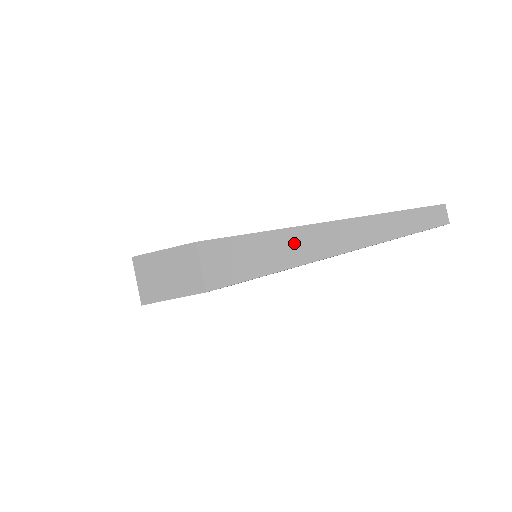
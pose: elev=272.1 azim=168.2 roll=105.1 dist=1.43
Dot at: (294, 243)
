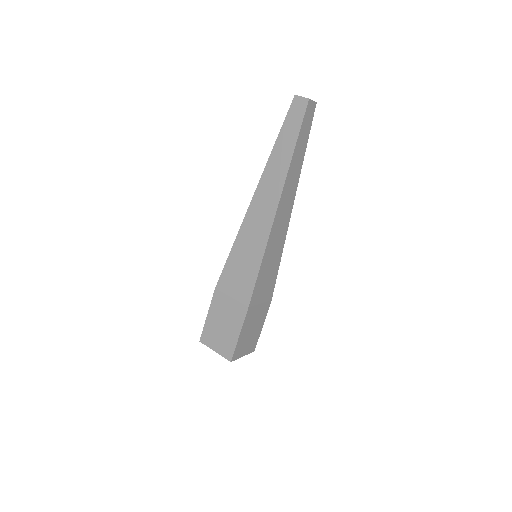
Dot at: (256, 220)
